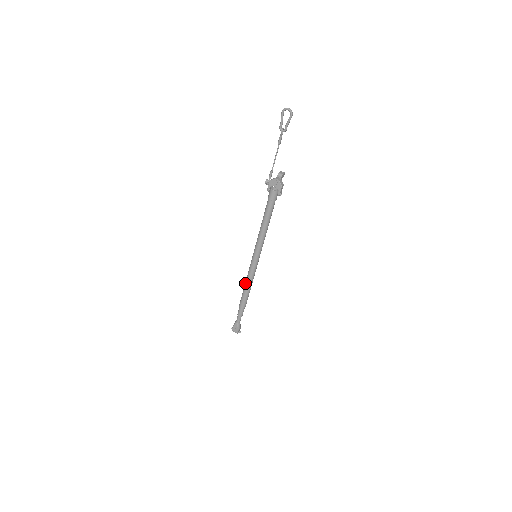
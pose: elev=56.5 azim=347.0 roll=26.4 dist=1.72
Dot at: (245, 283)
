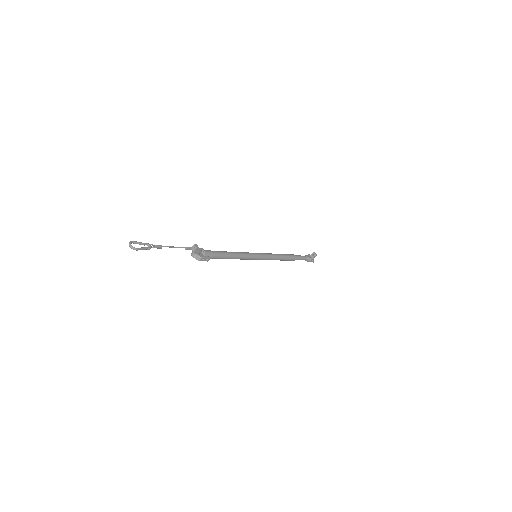
Dot at: occluded
